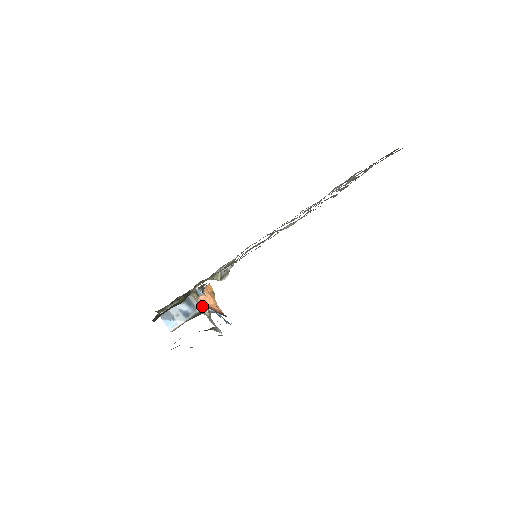
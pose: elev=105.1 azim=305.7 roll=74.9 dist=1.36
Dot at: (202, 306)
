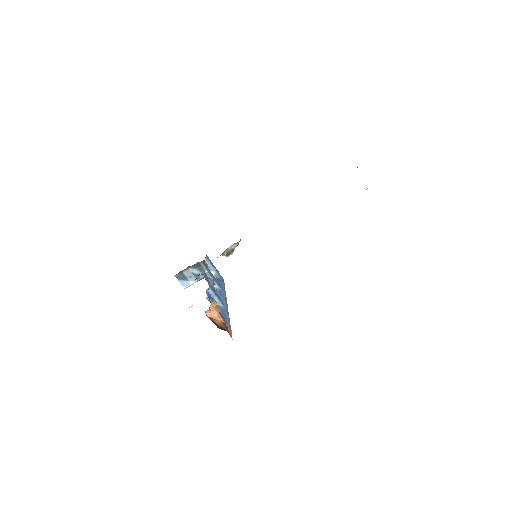
Dot at: occluded
